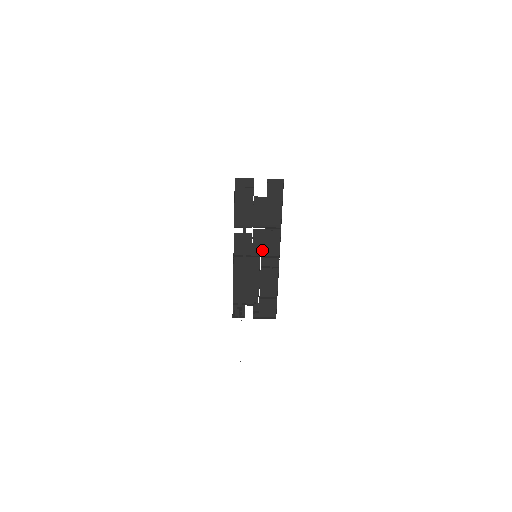
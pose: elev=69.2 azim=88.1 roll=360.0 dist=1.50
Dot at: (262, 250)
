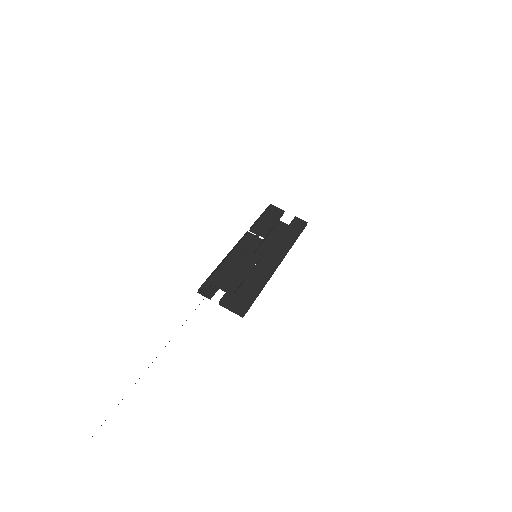
Dot at: (263, 257)
